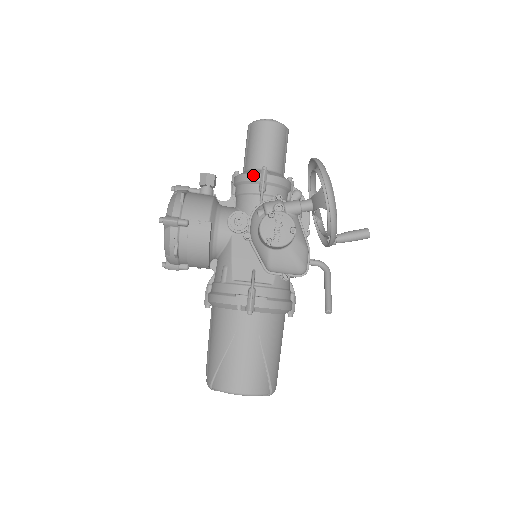
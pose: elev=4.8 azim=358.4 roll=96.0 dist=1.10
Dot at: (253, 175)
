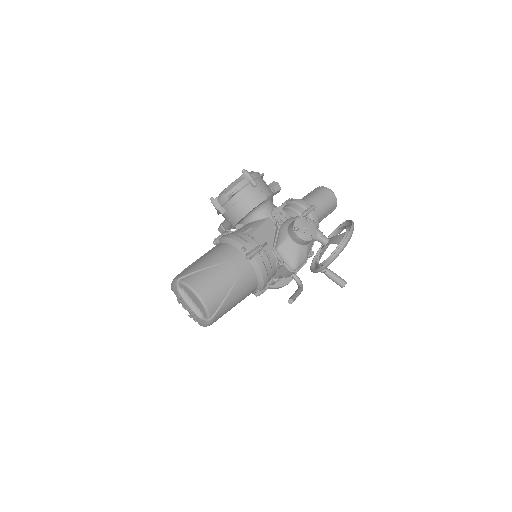
Dot at: (306, 203)
